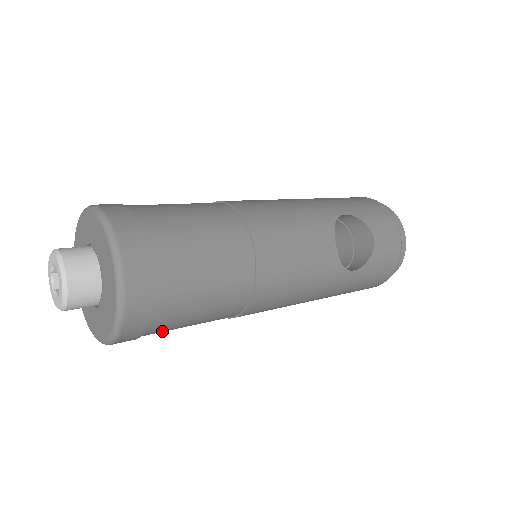
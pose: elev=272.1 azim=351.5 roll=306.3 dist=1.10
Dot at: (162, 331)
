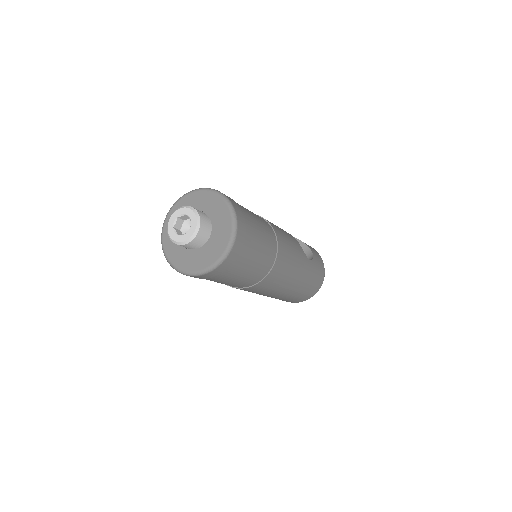
Dot at: (243, 263)
